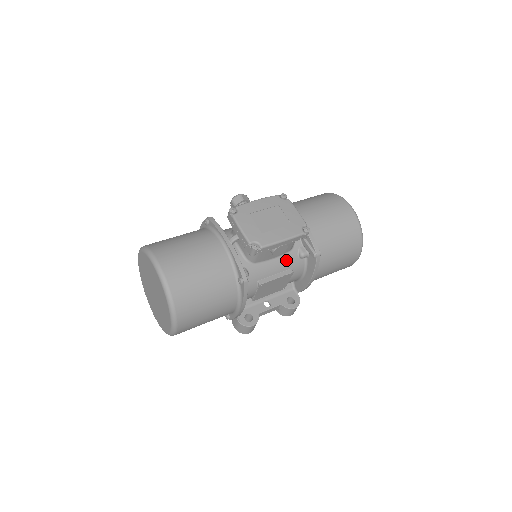
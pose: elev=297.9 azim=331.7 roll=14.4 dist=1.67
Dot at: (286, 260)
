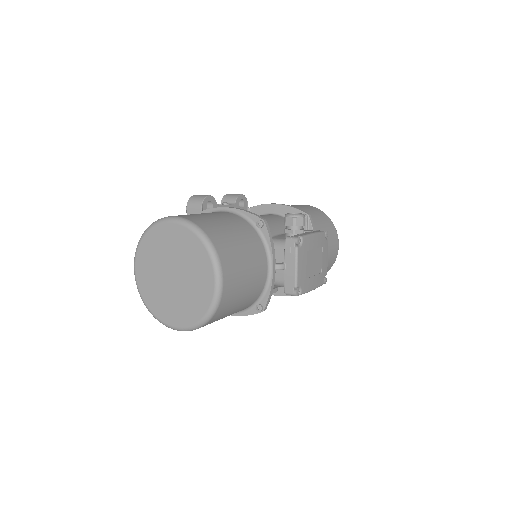
Dot at: occluded
